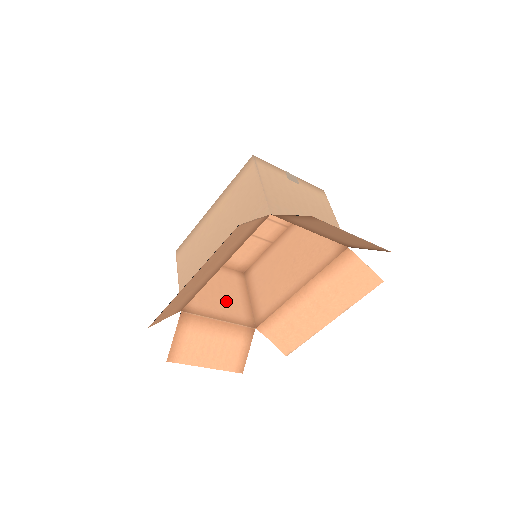
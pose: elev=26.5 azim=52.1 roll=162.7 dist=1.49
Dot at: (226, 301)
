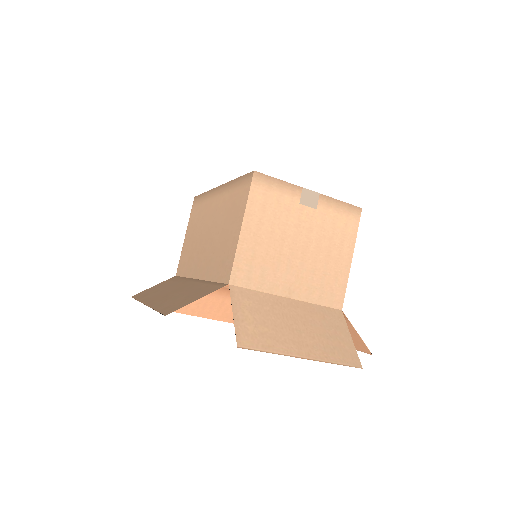
Dot at: occluded
